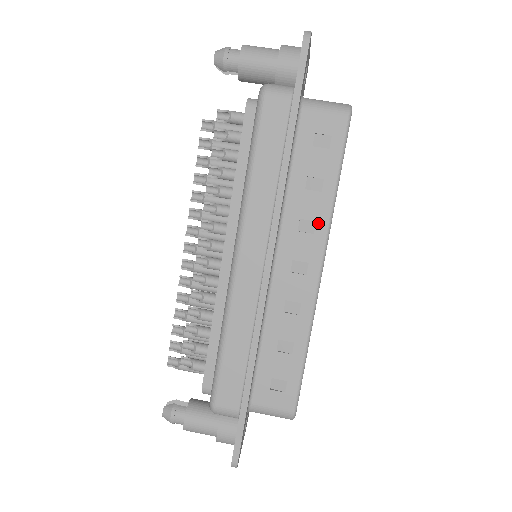
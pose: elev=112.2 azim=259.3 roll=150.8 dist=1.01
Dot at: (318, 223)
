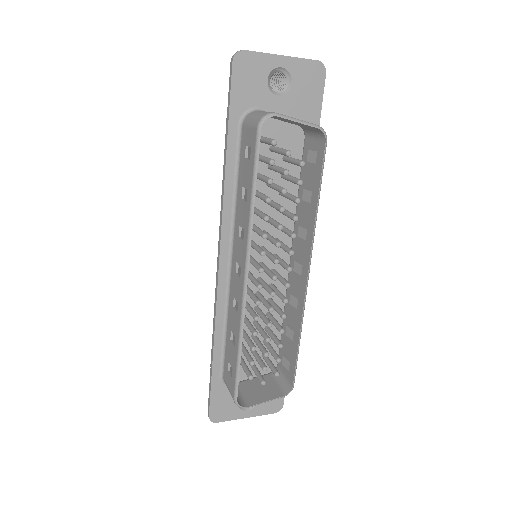
Dot at: (245, 231)
